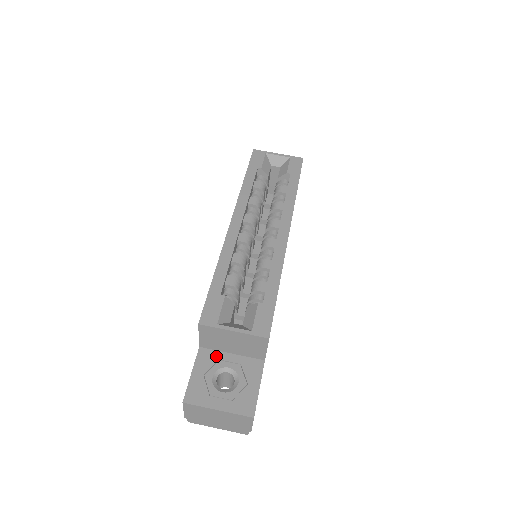
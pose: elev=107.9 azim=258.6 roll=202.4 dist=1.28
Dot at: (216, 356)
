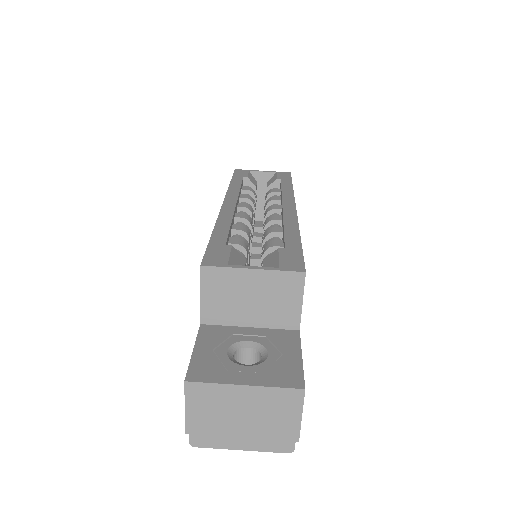
Dot at: (227, 331)
